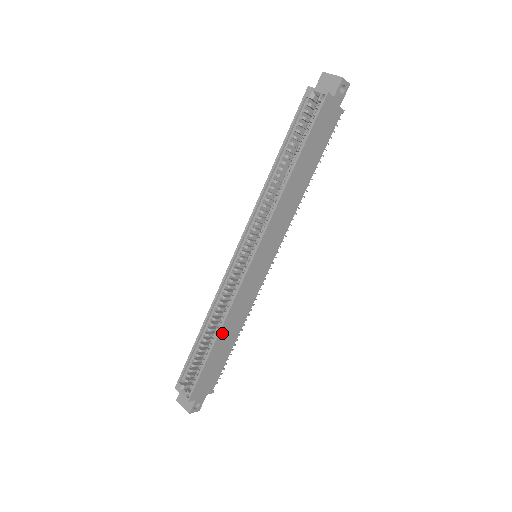
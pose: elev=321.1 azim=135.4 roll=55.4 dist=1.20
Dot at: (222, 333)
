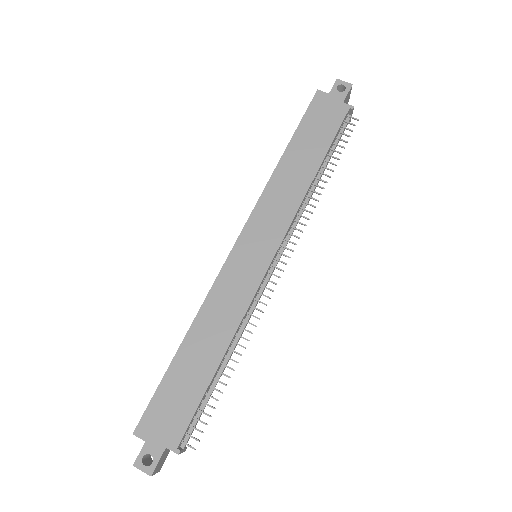
Dot at: (193, 336)
